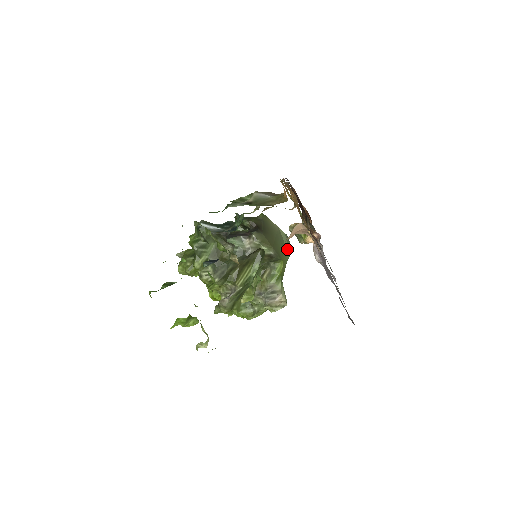
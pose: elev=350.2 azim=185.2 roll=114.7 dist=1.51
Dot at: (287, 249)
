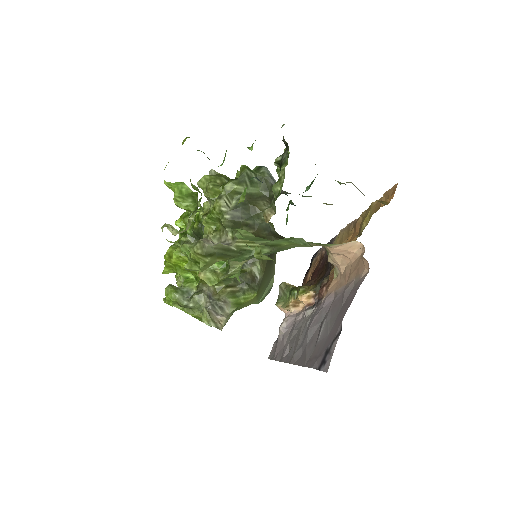
Dot at: (262, 296)
